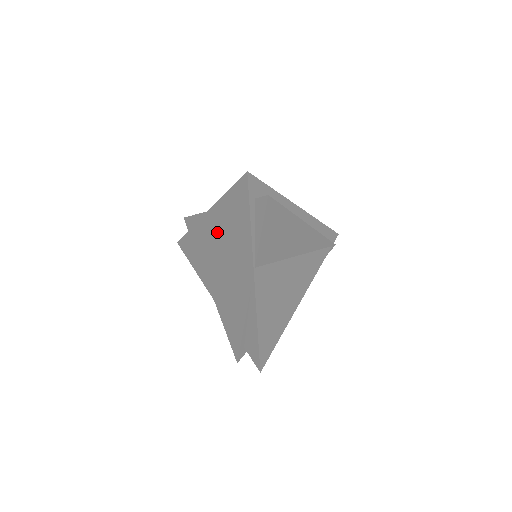
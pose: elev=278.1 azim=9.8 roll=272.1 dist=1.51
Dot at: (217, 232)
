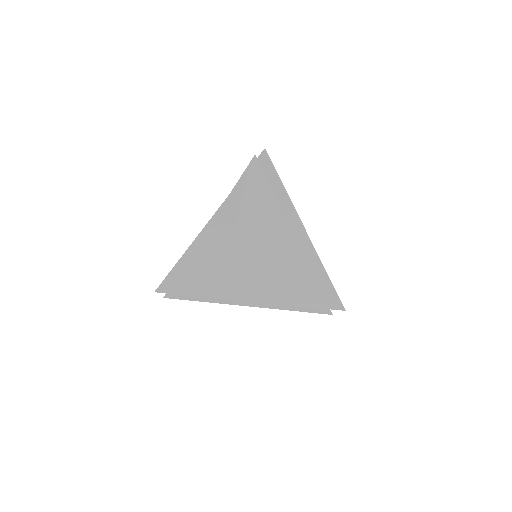
Dot at: occluded
